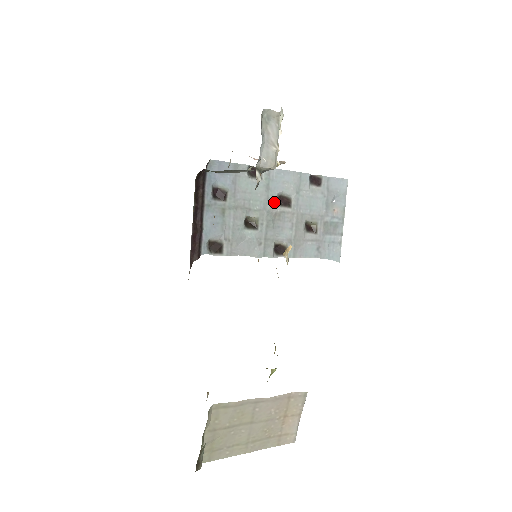
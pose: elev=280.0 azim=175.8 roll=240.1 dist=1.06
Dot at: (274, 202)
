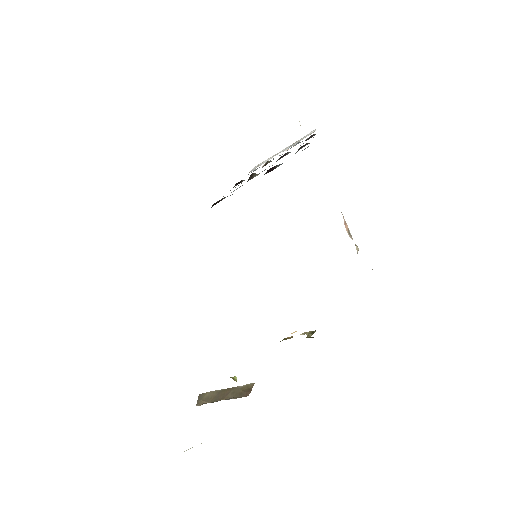
Dot at: occluded
